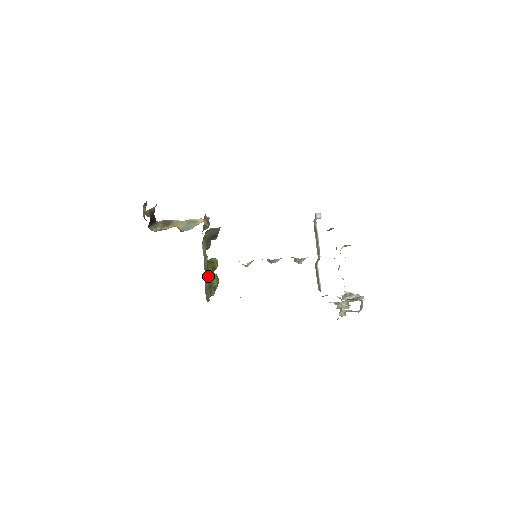
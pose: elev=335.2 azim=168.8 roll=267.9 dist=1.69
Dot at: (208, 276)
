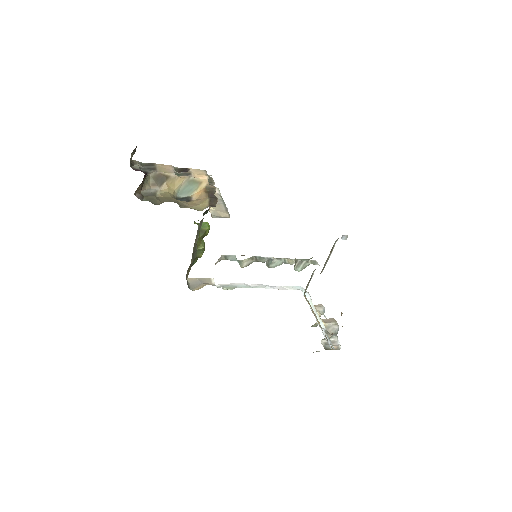
Dot at: (195, 252)
